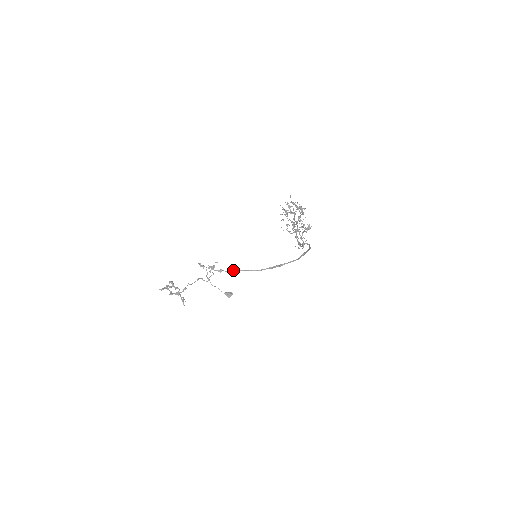
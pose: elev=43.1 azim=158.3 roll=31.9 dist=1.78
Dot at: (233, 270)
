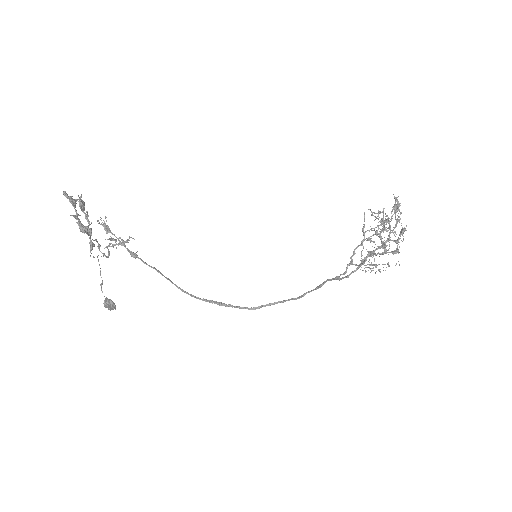
Dot at: (154, 267)
